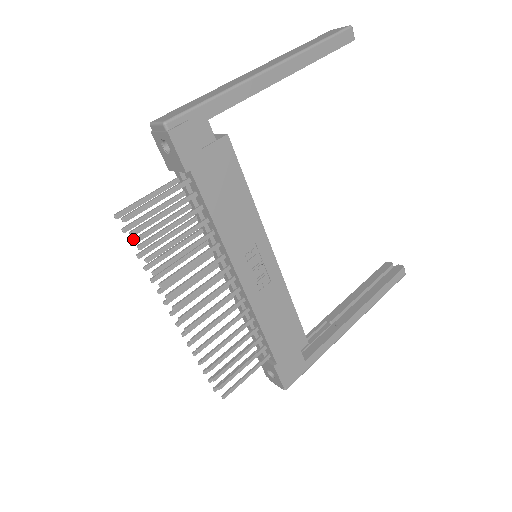
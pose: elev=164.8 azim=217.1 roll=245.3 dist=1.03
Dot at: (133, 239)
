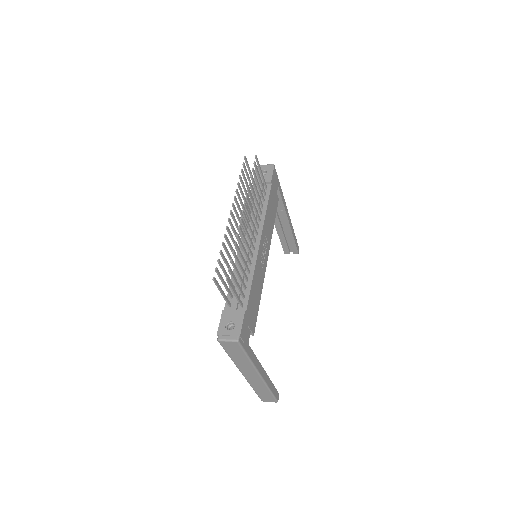
Dot at: (243, 171)
